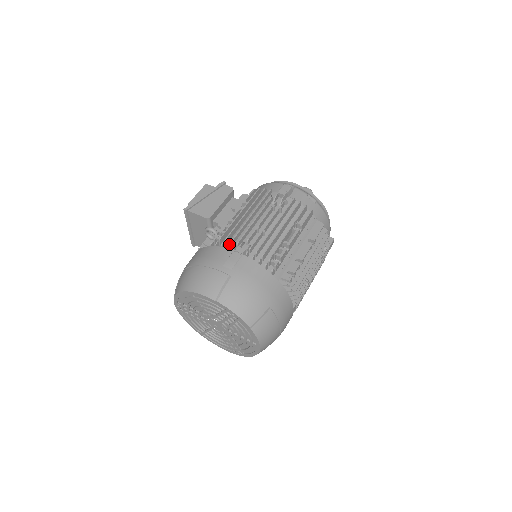
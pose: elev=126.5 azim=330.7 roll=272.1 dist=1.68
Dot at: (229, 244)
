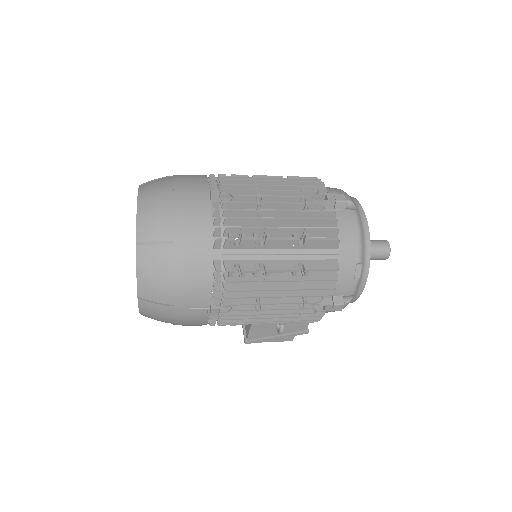
Dot at: occluded
